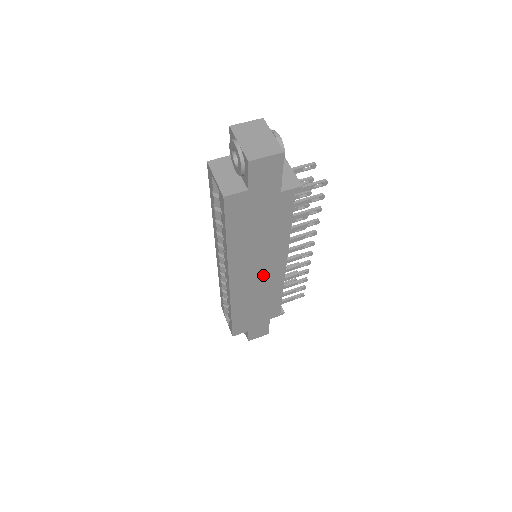
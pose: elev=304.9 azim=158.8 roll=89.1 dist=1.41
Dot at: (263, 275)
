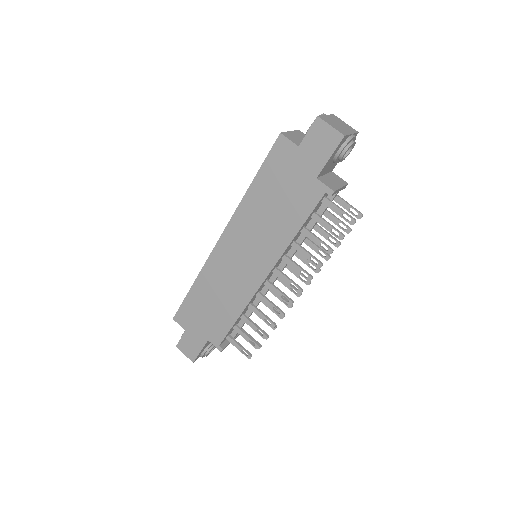
Dot at: (243, 267)
